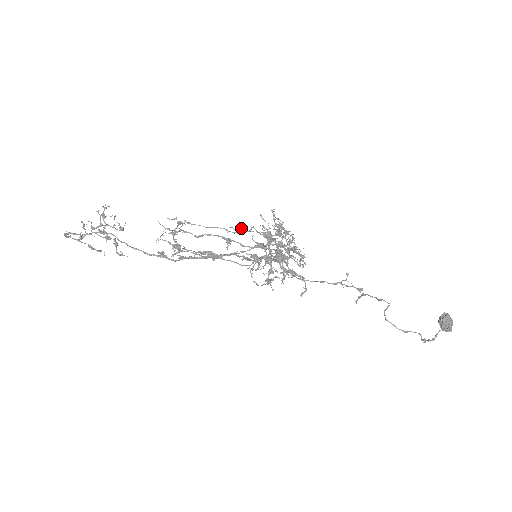
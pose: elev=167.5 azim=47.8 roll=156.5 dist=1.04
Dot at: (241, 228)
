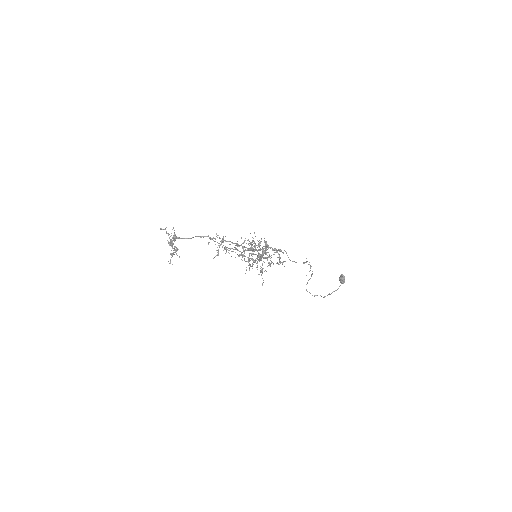
Dot at: (237, 243)
